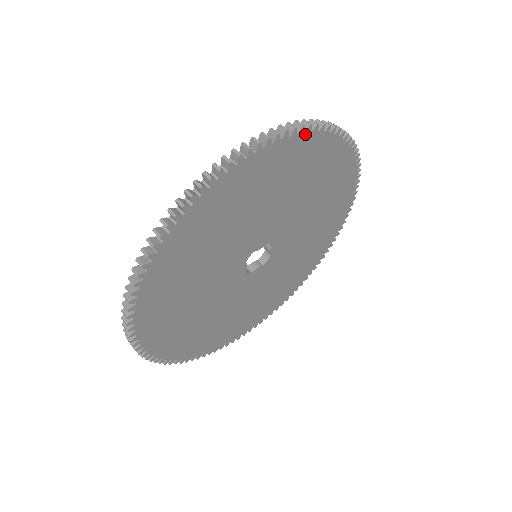
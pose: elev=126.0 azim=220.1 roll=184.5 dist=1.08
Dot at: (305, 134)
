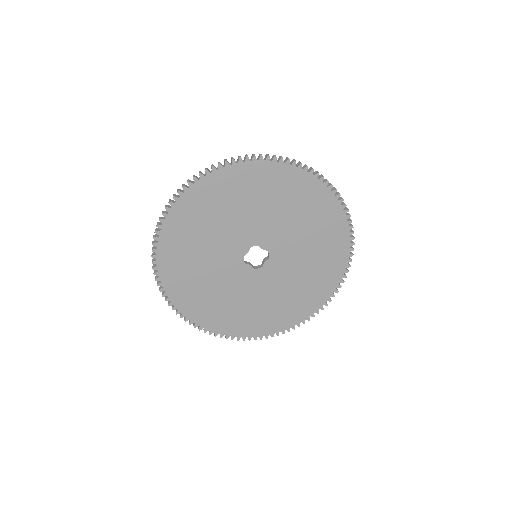
Dot at: (191, 188)
